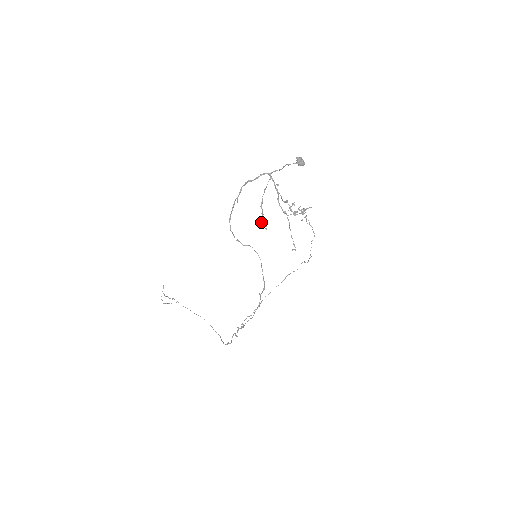
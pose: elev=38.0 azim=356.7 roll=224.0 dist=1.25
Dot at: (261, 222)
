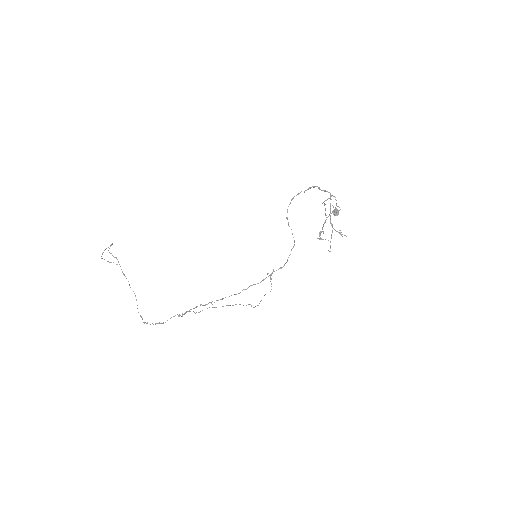
Dot at: occluded
